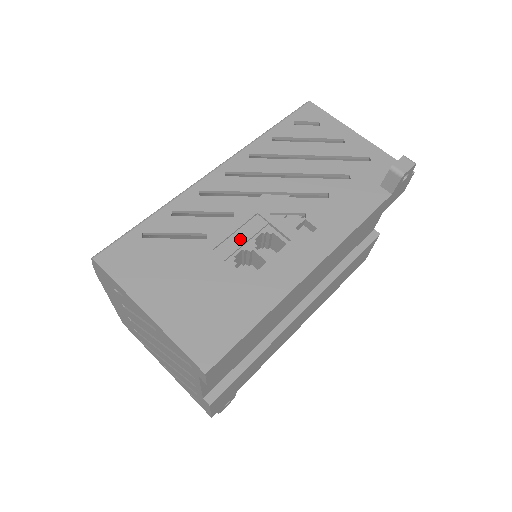
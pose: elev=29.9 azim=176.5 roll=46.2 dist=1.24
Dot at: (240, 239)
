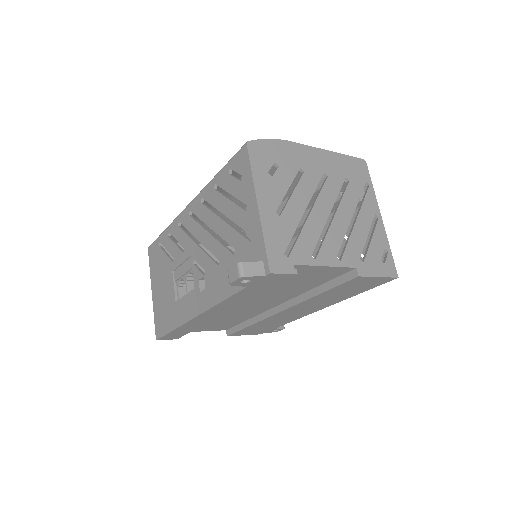
Dot at: (182, 271)
